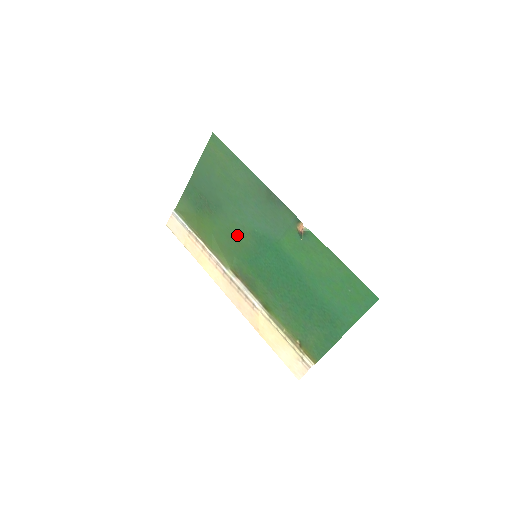
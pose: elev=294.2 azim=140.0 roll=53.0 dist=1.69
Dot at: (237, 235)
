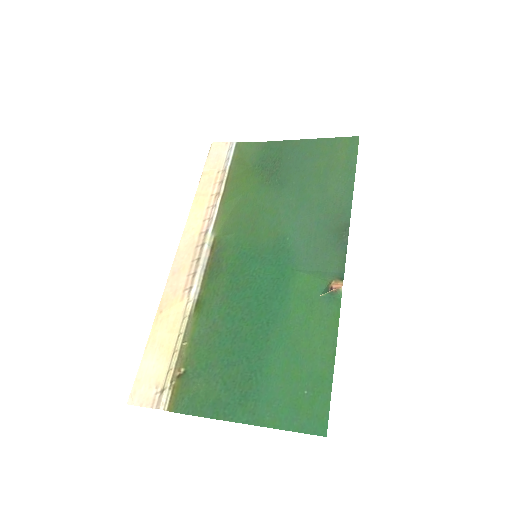
Dot at: (264, 222)
